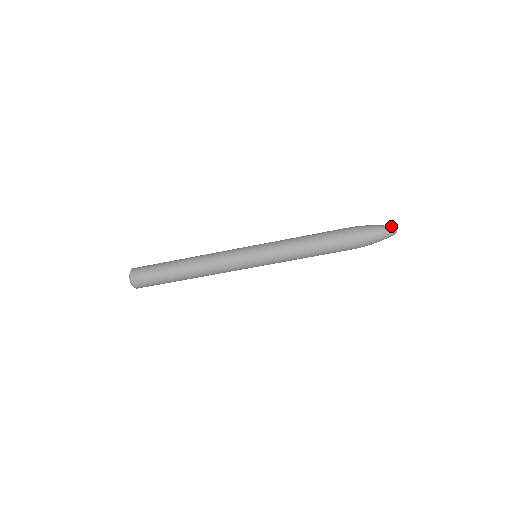
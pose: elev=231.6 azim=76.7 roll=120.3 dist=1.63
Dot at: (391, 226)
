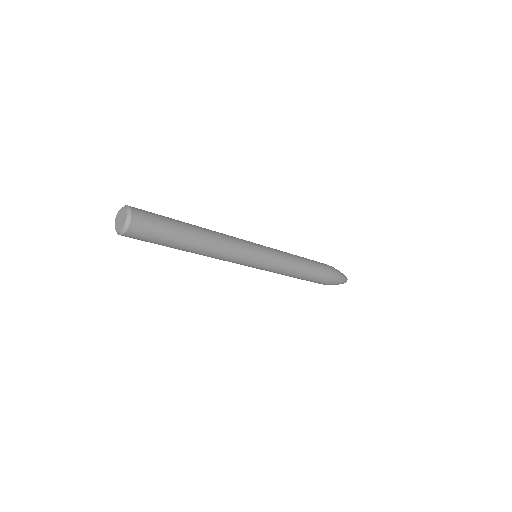
Dot at: occluded
